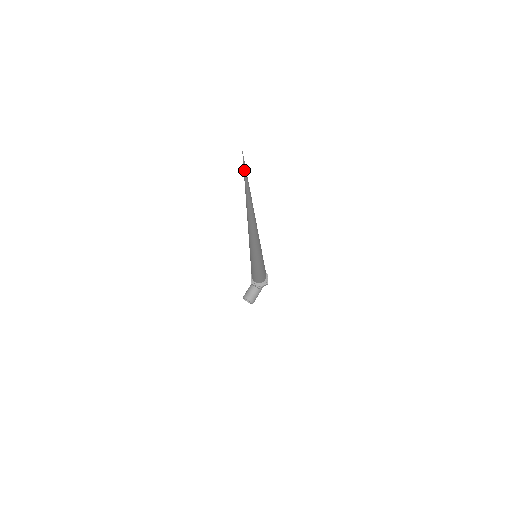
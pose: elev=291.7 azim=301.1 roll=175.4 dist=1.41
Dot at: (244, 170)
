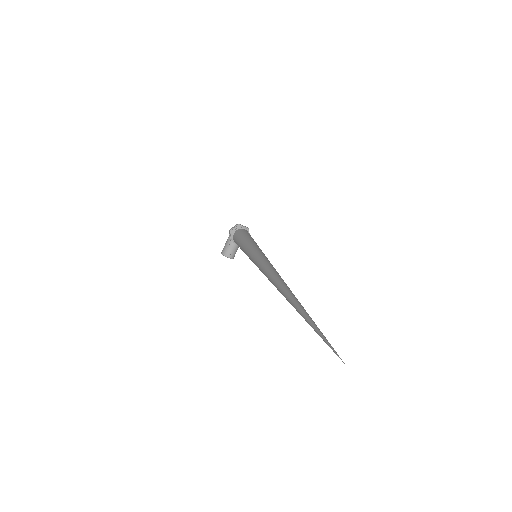
Dot at: (326, 343)
